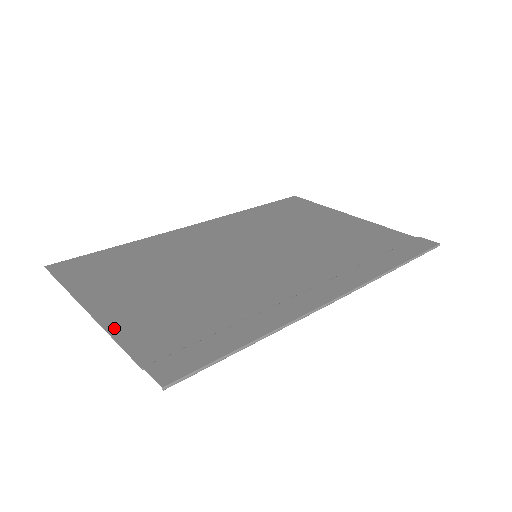
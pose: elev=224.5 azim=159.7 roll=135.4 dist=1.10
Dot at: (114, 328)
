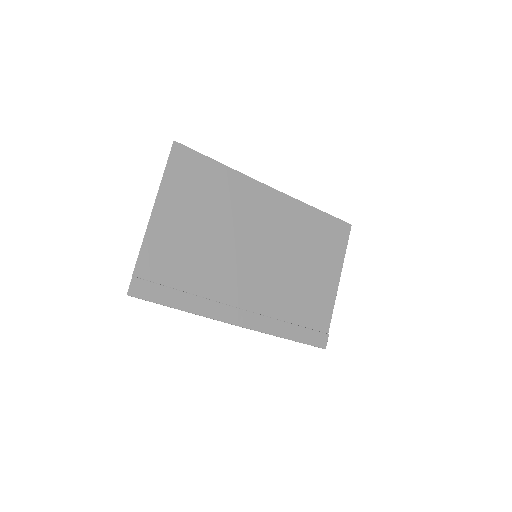
Dot at: (149, 236)
